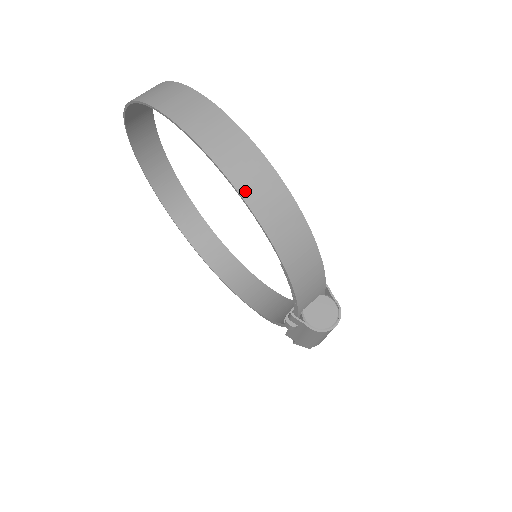
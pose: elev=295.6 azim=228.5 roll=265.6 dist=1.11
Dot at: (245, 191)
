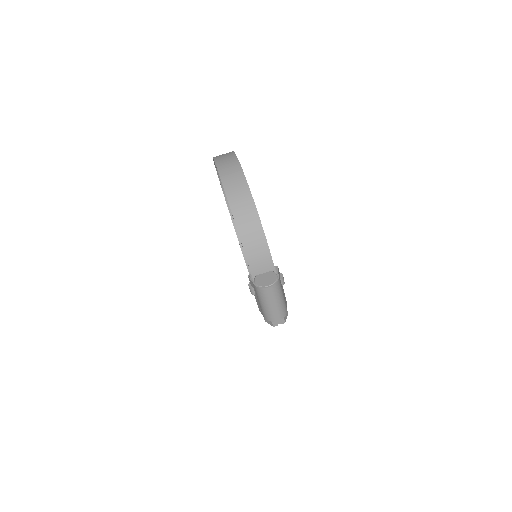
Dot at: (227, 188)
